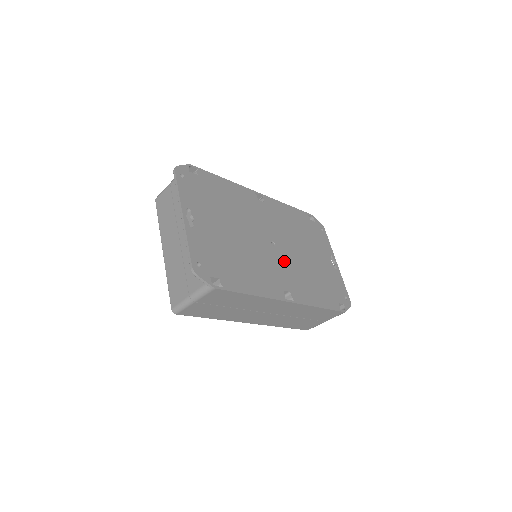
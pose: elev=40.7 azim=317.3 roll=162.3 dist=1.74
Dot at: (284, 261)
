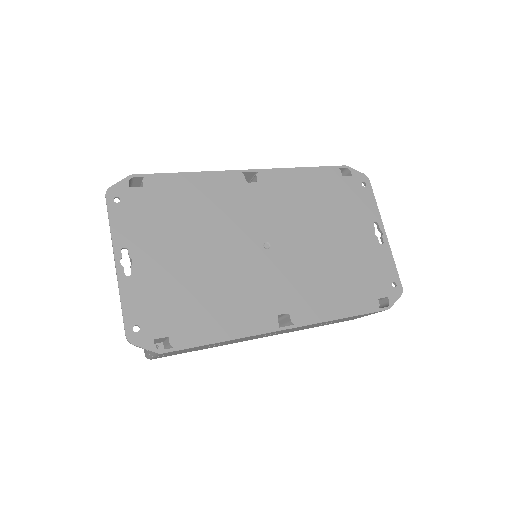
Dot at: (283, 267)
